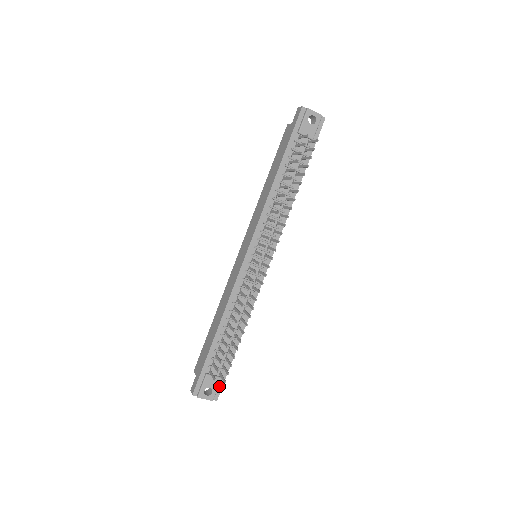
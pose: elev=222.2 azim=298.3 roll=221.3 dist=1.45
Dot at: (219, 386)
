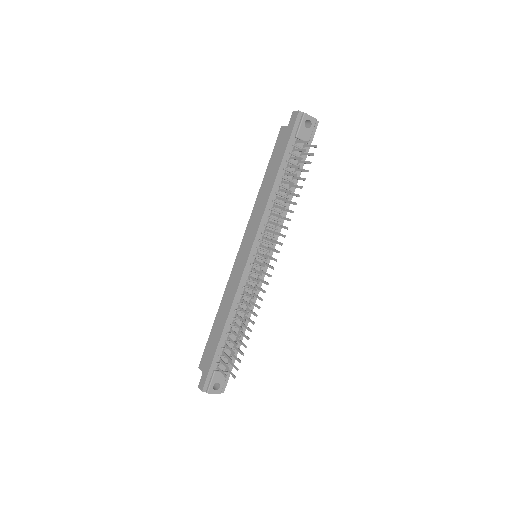
Dot at: (225, 380)
